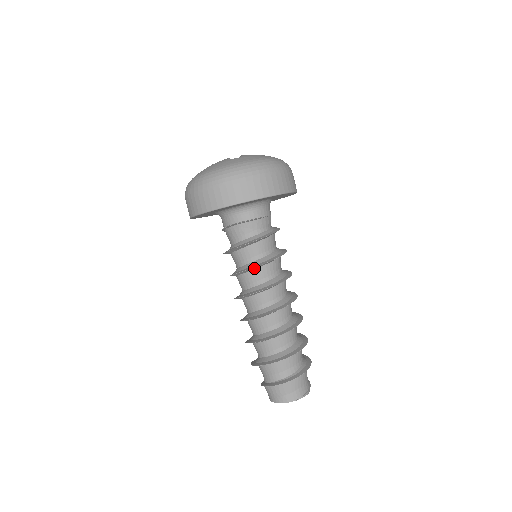
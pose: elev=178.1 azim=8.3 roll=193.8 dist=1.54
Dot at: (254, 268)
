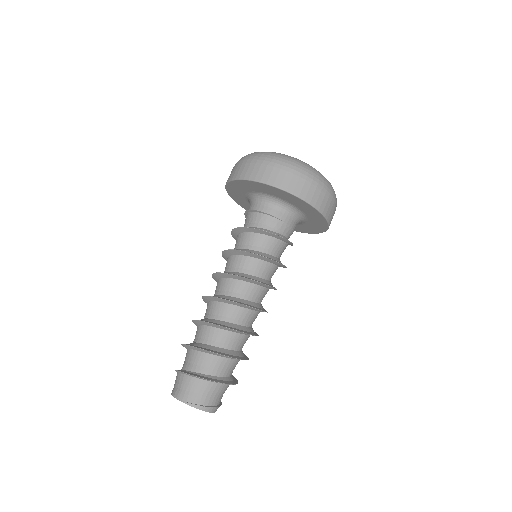
Dot at: (232, 252)
